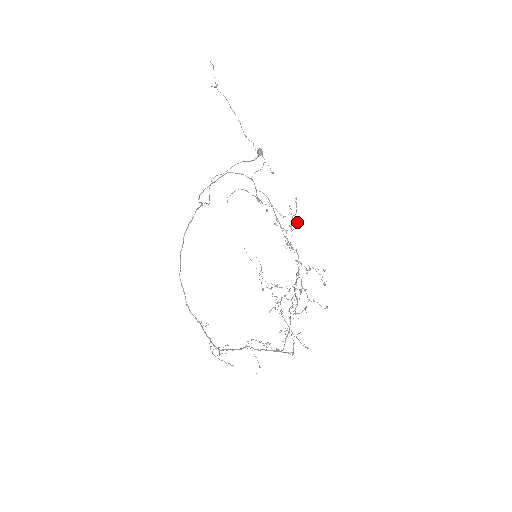
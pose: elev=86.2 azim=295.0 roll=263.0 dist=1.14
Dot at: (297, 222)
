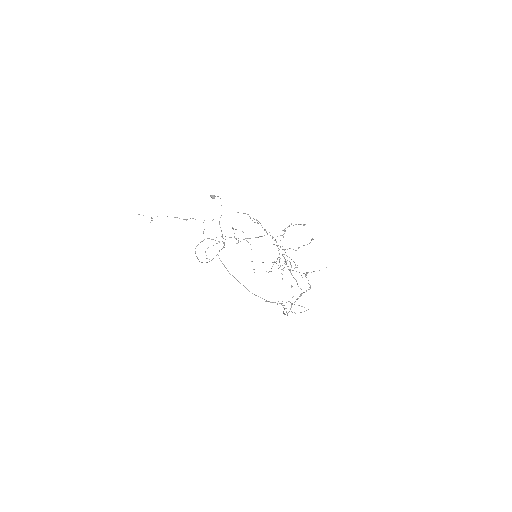
Dot at: occluded
